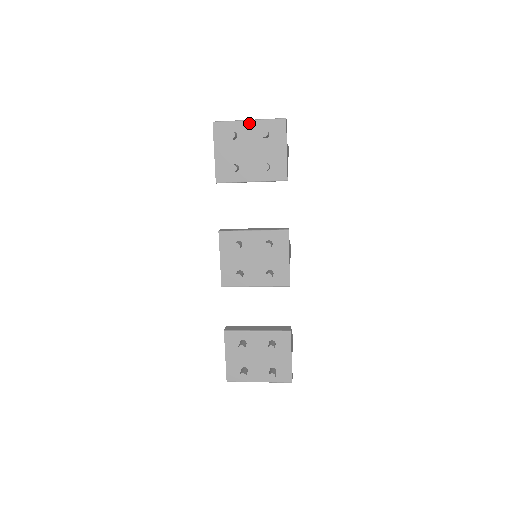
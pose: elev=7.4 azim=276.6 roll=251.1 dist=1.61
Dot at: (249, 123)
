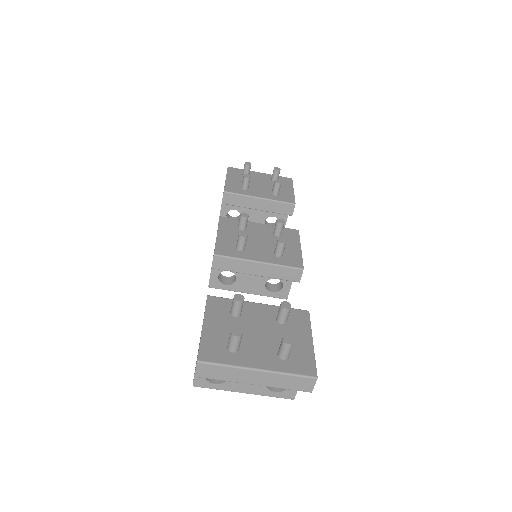
Dot at: (260, 173)
